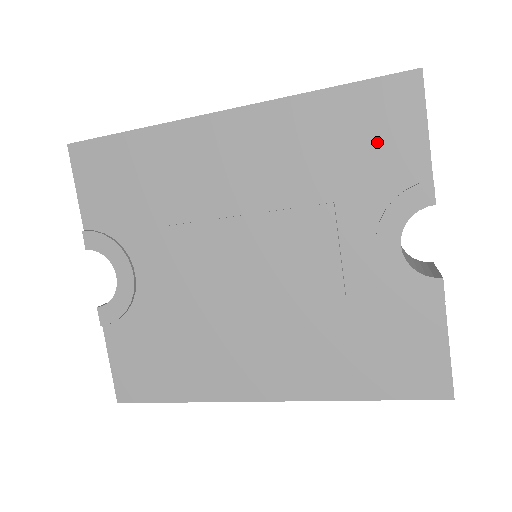
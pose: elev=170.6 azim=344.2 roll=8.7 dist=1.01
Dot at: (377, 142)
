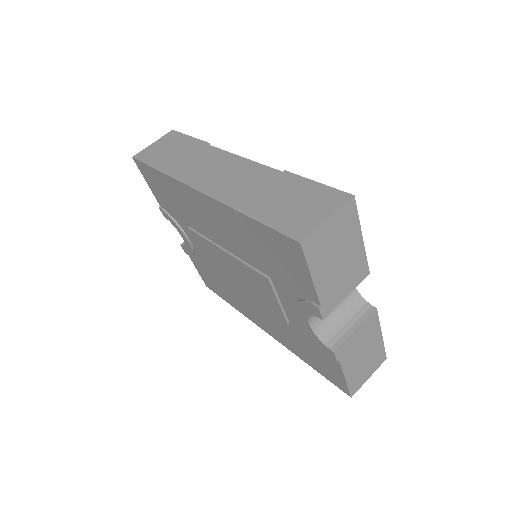
Dot at: (284, 265)
